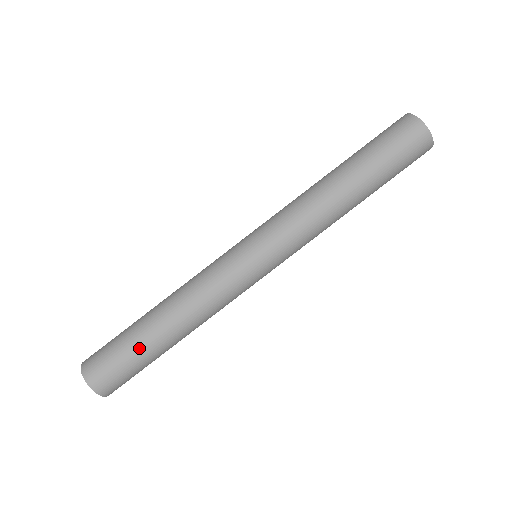
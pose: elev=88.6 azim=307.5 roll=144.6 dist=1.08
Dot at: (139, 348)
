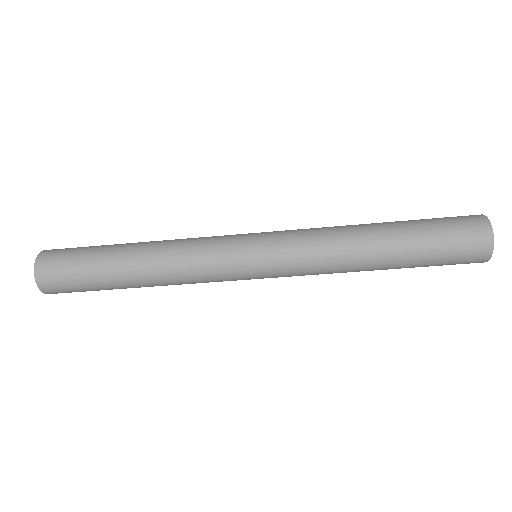
Dot at: (106, 289)
